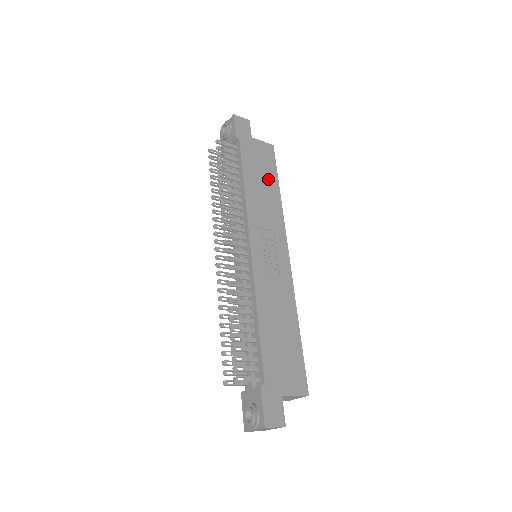
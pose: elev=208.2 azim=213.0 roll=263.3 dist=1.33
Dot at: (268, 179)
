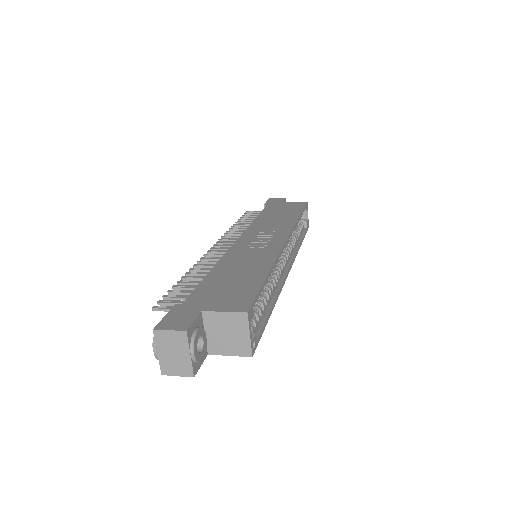
Dot at: (288, 214)
